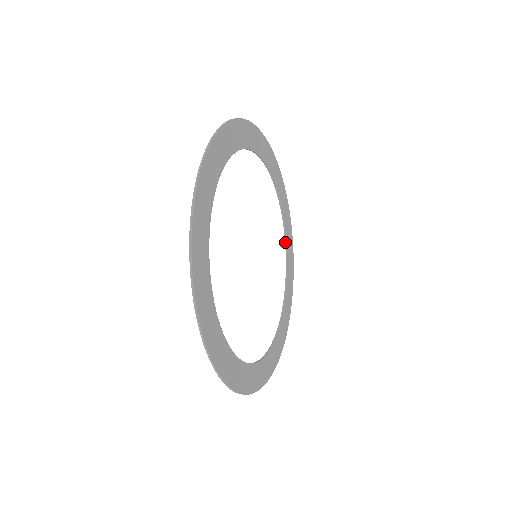
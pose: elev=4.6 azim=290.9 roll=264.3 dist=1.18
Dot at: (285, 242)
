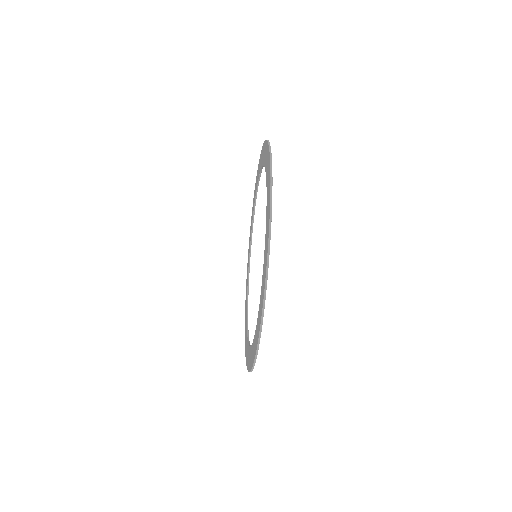
Dot at: (252, 227)
